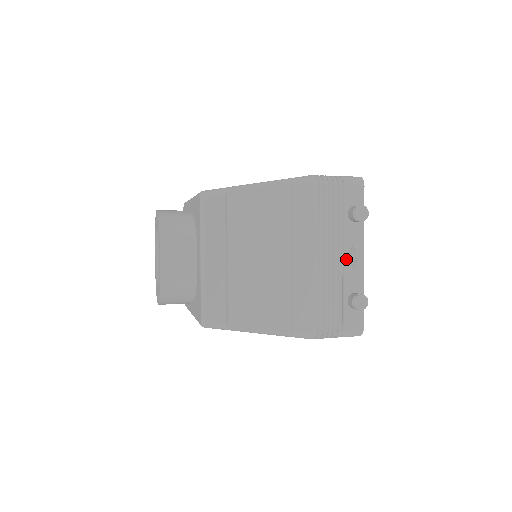
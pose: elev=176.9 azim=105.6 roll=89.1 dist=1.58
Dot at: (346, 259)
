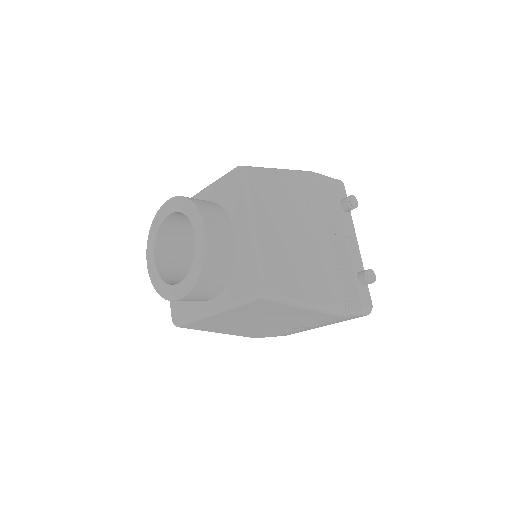
Dot at: (348, 242)
